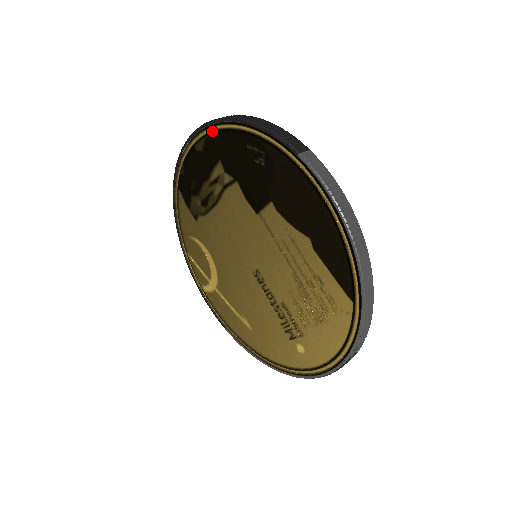
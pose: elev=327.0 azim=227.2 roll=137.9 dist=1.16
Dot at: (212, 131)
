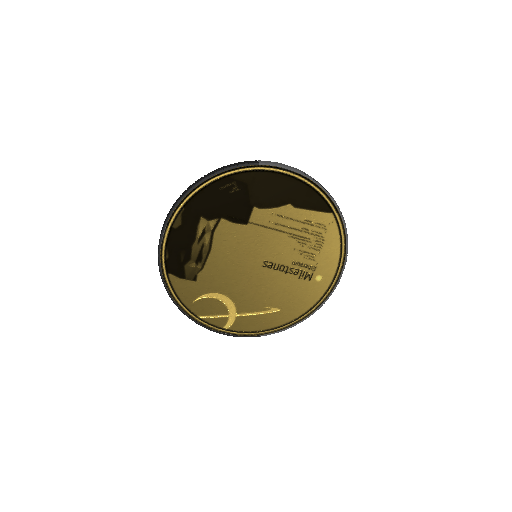
Dot at: (186, 203)
